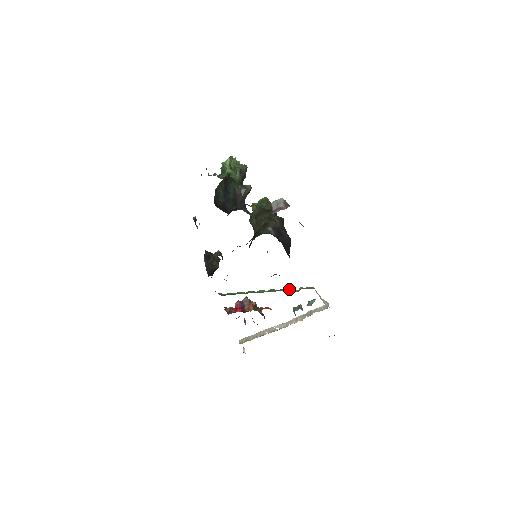
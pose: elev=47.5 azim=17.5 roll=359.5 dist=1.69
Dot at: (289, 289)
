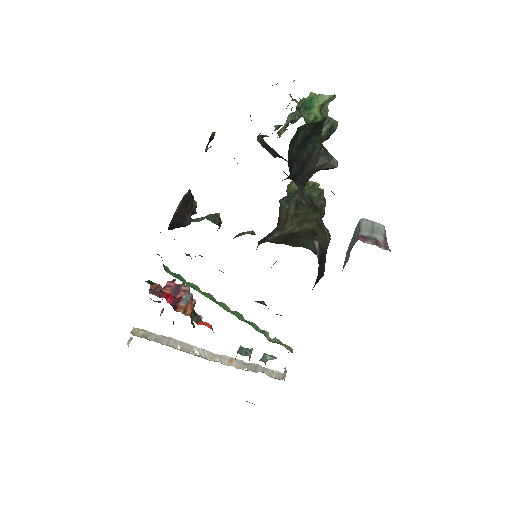
Dot at: (262, 330)
